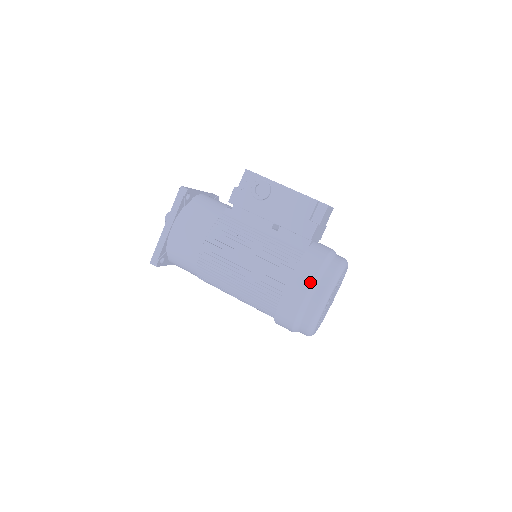
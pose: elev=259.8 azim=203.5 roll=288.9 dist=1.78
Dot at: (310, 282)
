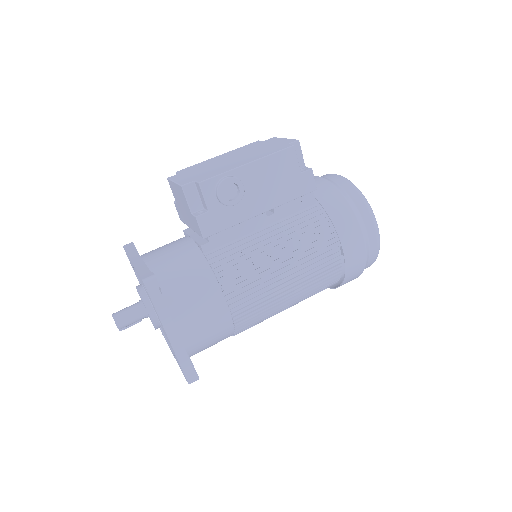
Dot at: (358, 226)
